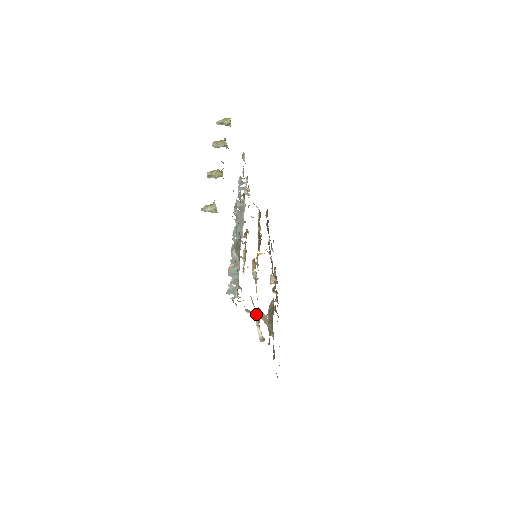
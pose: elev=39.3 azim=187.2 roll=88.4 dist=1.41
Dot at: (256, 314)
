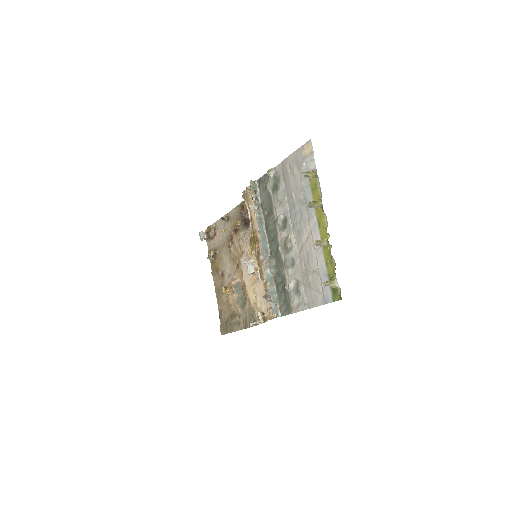
Dot at: occluded
